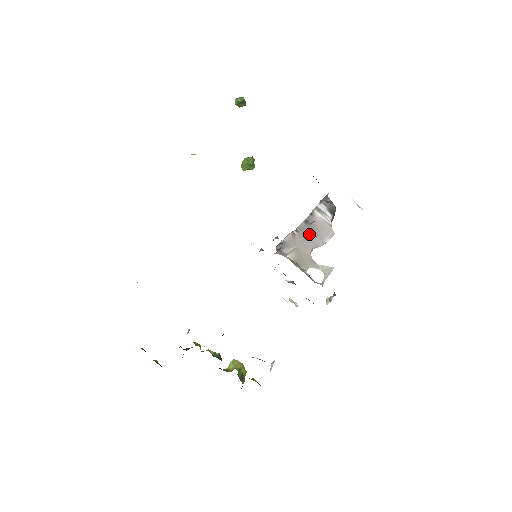
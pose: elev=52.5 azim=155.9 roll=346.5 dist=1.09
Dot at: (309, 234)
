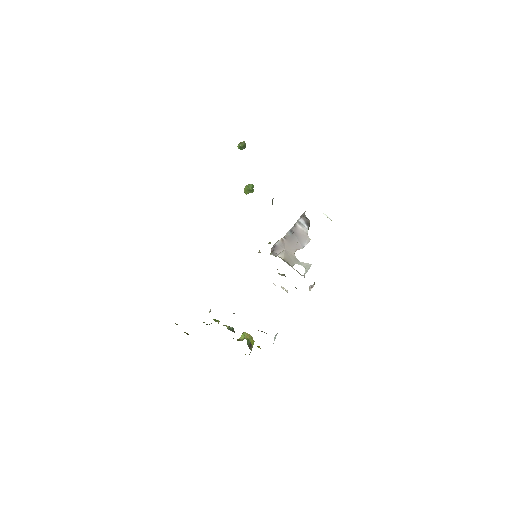
Dot at: (293, 240)
